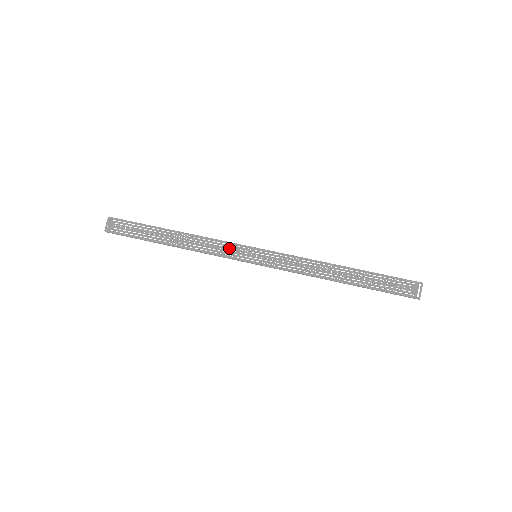
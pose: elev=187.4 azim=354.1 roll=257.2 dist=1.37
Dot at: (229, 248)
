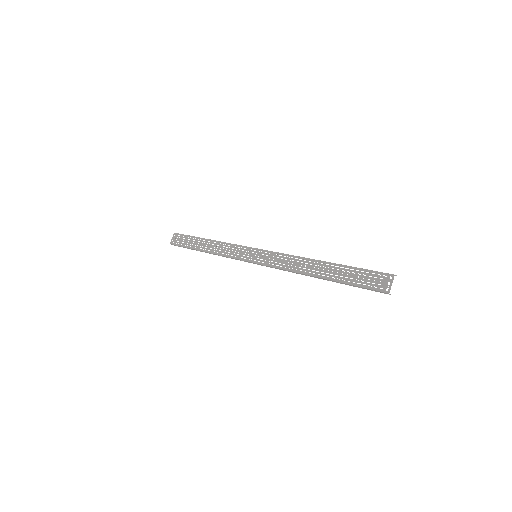
Dot at: (238, 250)
